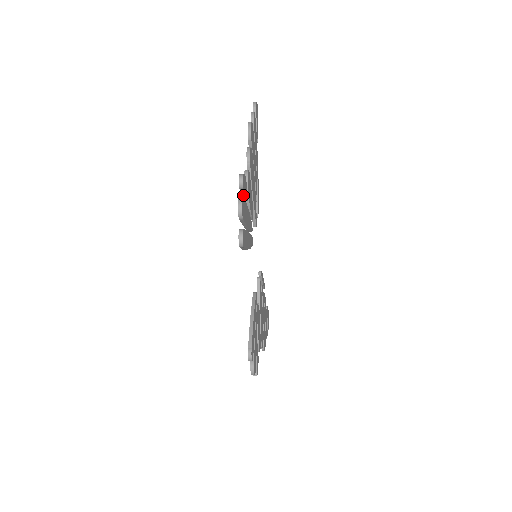
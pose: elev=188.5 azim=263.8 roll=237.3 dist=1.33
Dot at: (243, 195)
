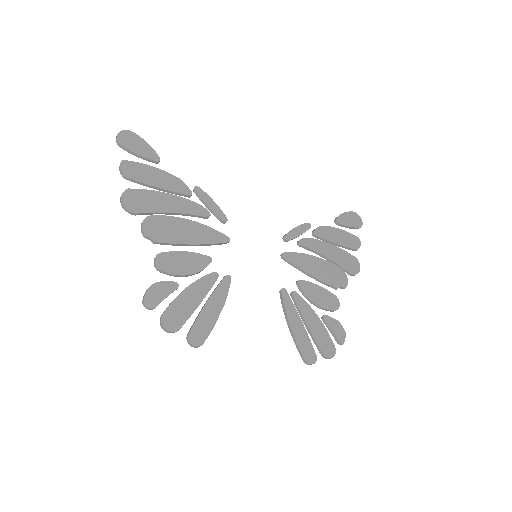
Dot at: (167, 296)
